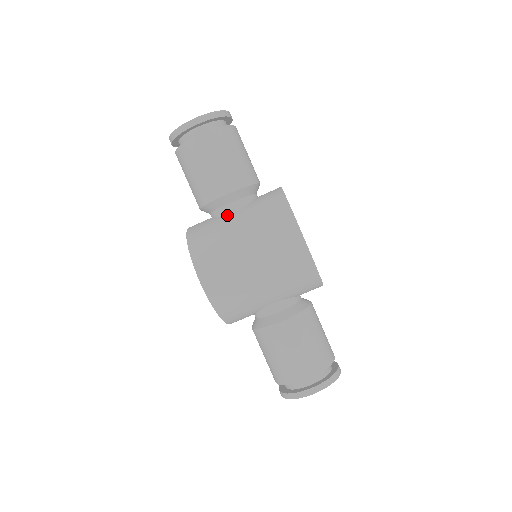
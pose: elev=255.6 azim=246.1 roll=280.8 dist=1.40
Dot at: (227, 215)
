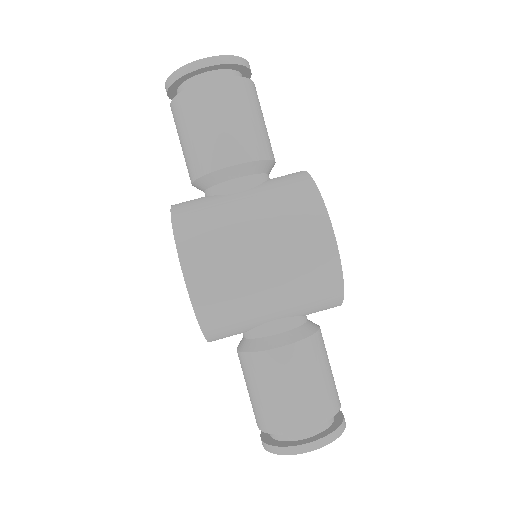
Dot at: (230, 194)
